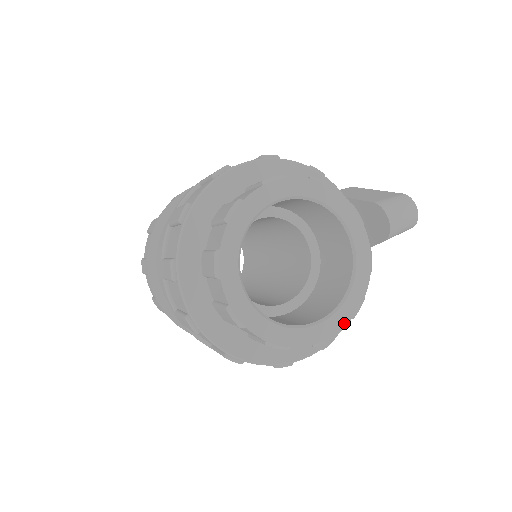
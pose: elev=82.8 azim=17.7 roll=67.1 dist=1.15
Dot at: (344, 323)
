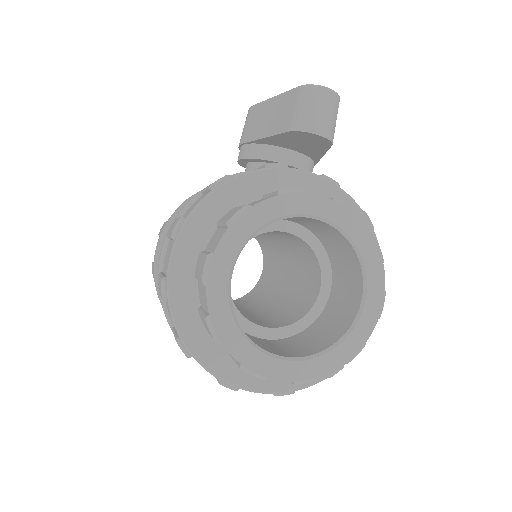
Dot at: (381, 275)
